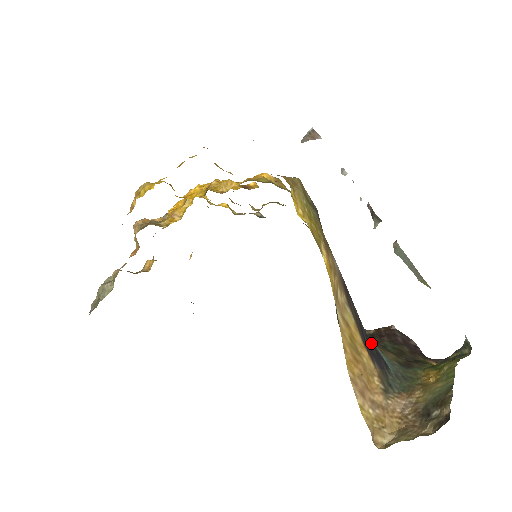
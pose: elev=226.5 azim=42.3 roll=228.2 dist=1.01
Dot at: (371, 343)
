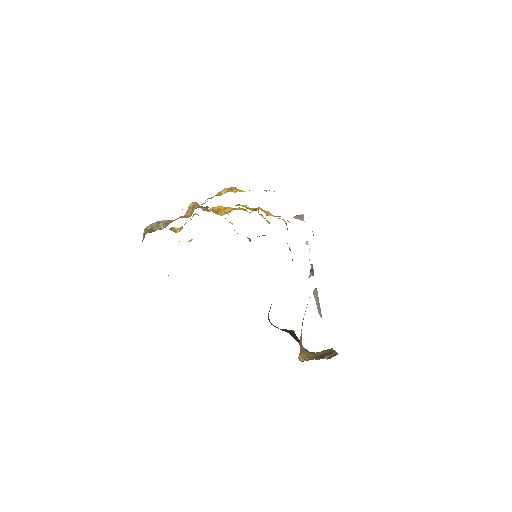
Dot at: occluded
